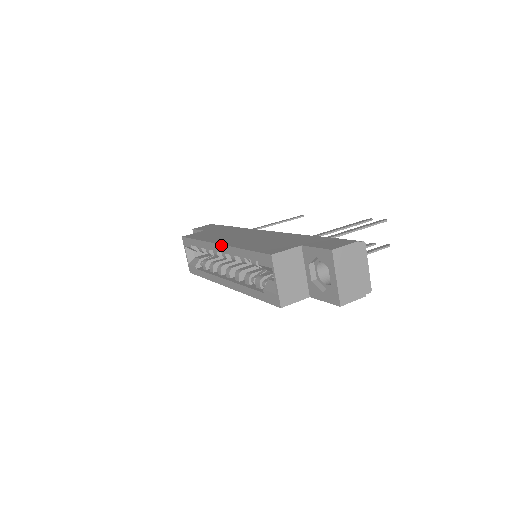
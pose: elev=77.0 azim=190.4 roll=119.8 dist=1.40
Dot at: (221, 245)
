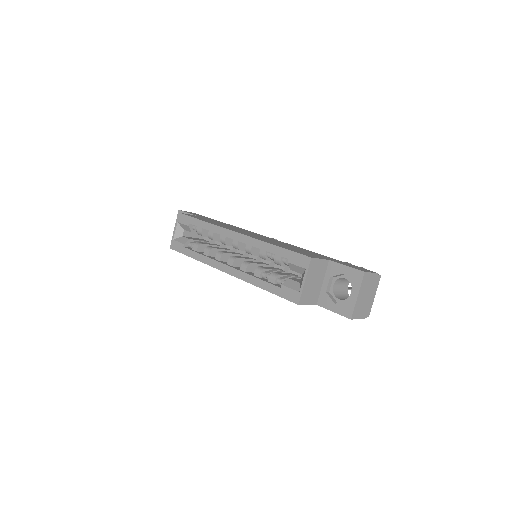
Dot at: (241, 234)
